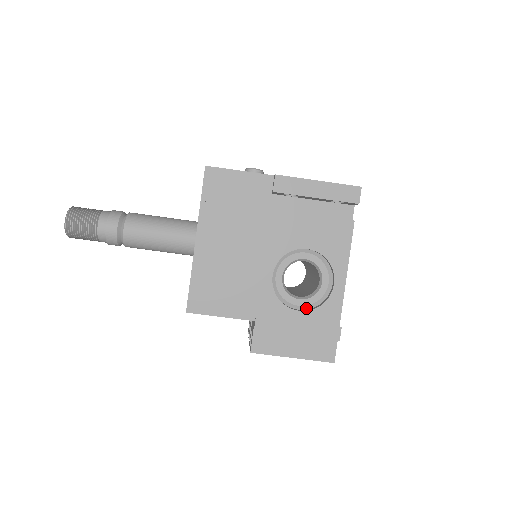
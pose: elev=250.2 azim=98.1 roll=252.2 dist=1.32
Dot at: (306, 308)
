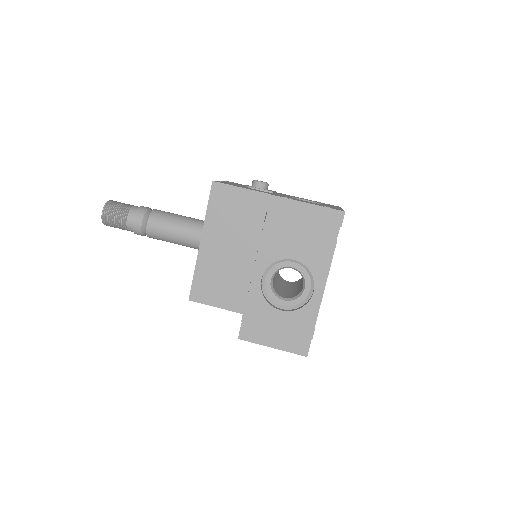
Dot at: (288, 308)
